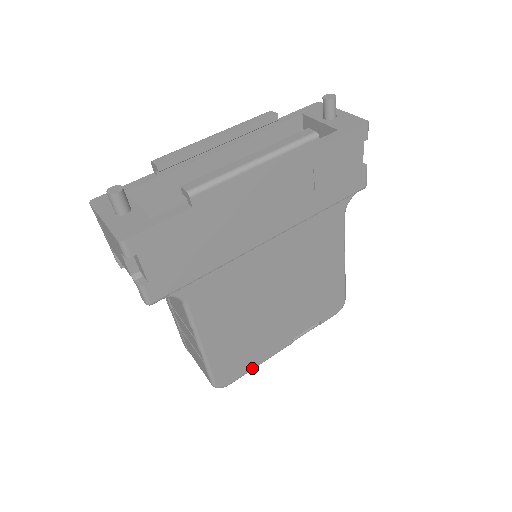
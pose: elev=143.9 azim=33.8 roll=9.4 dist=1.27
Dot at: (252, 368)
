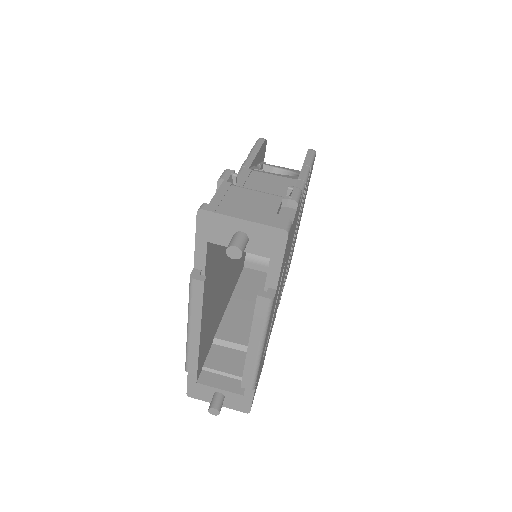
Dot at: (295, 242)
